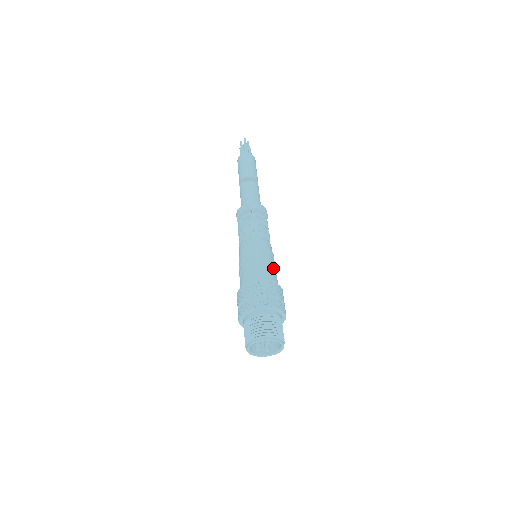
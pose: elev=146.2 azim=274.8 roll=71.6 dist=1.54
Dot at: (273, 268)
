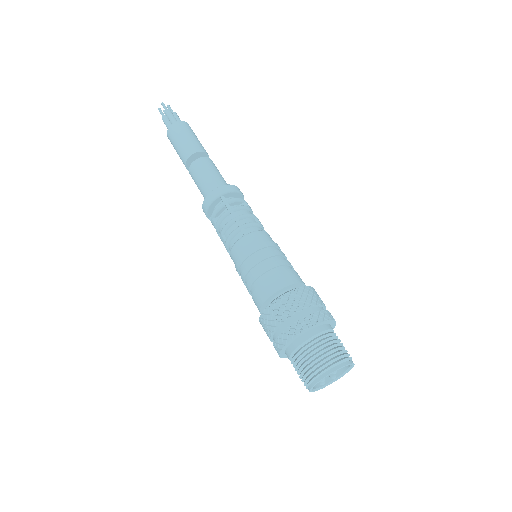
Dot at: (288, 265)
